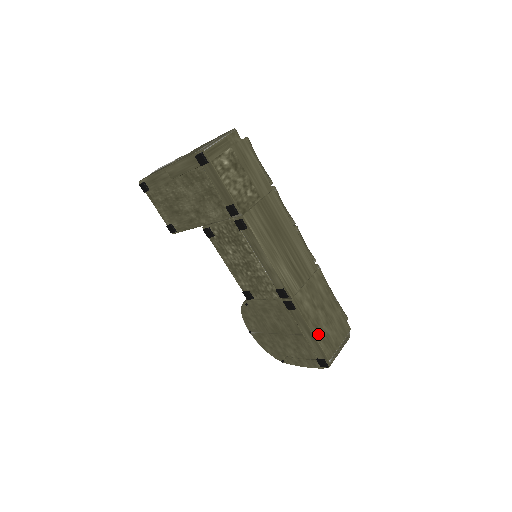
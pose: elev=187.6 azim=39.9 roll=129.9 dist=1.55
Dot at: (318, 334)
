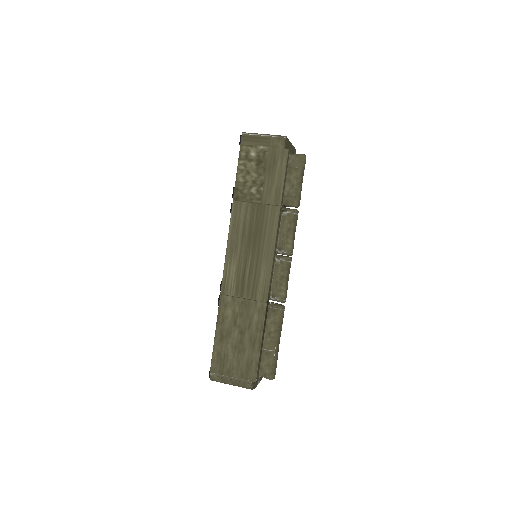
Dot at: (219, 343)
